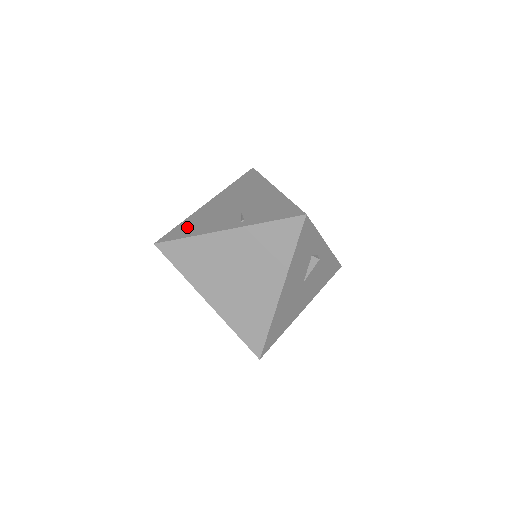
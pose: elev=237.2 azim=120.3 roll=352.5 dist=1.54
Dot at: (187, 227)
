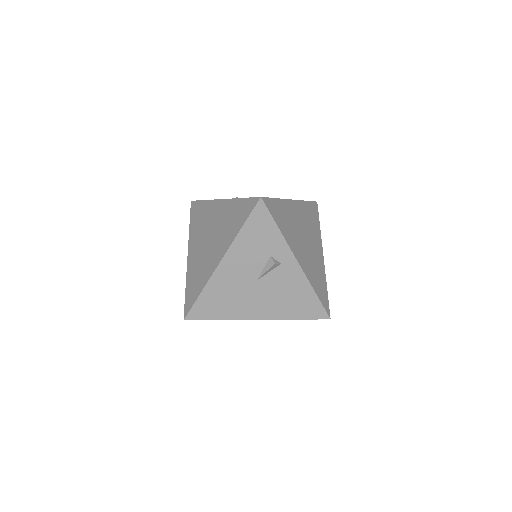
Dot at: occluded
